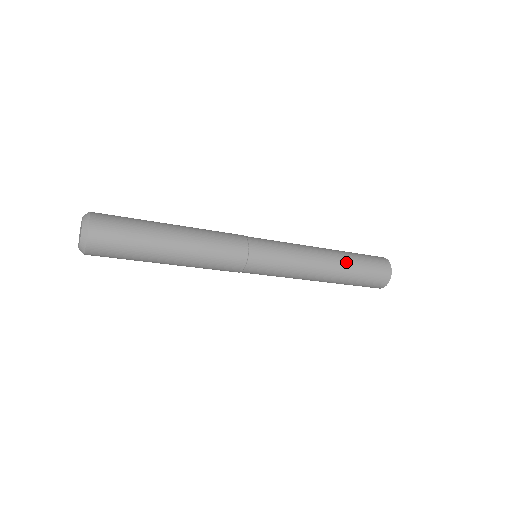
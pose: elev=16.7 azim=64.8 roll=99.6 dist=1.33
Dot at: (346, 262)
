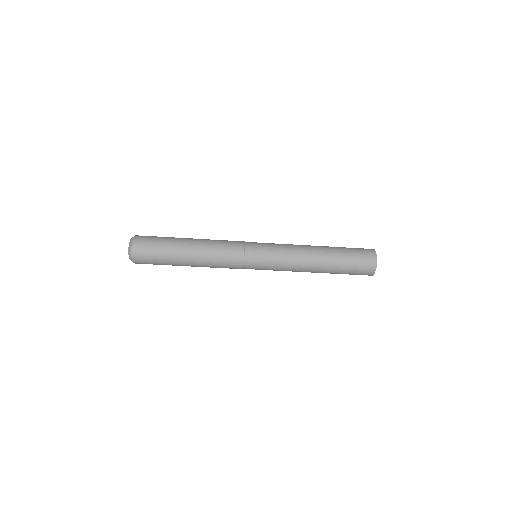
Dot at: (330, 249)
